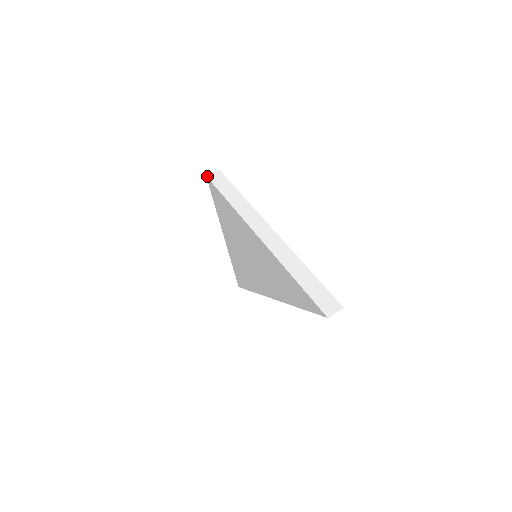
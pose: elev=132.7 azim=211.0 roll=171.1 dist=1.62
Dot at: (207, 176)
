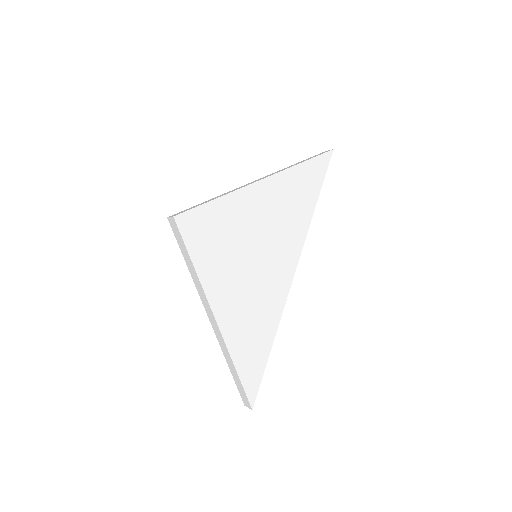
Dot at: occluded
